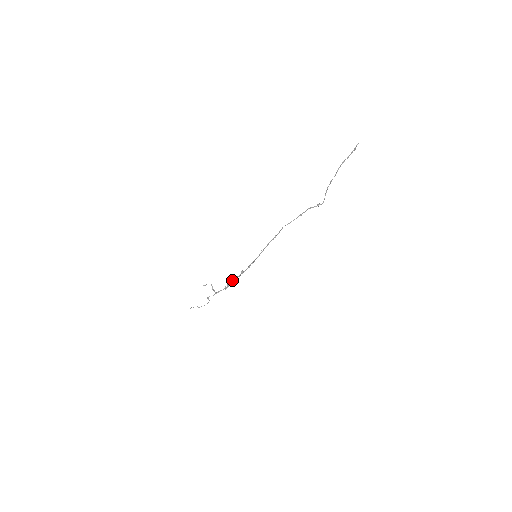
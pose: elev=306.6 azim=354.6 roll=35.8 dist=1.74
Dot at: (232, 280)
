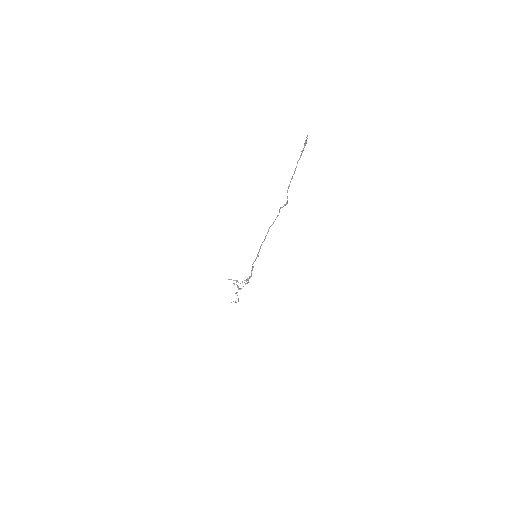
Dot at: (248, 279)
